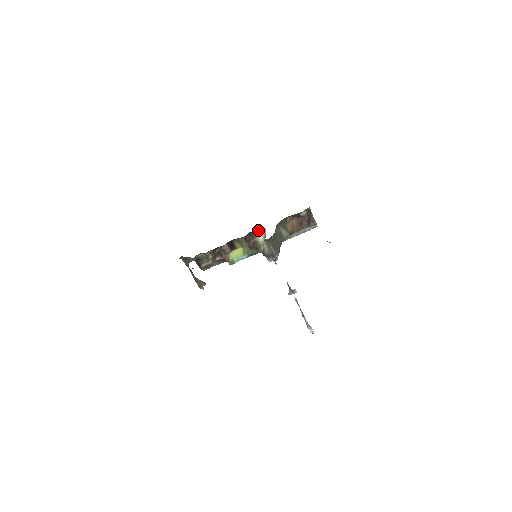
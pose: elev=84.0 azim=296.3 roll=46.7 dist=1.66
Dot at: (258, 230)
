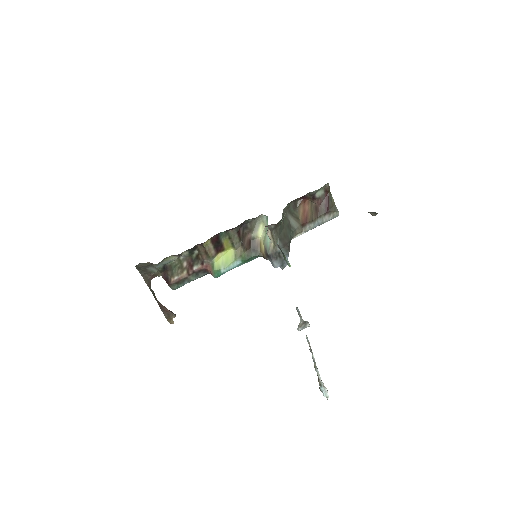
Dot at: (256, 220)
